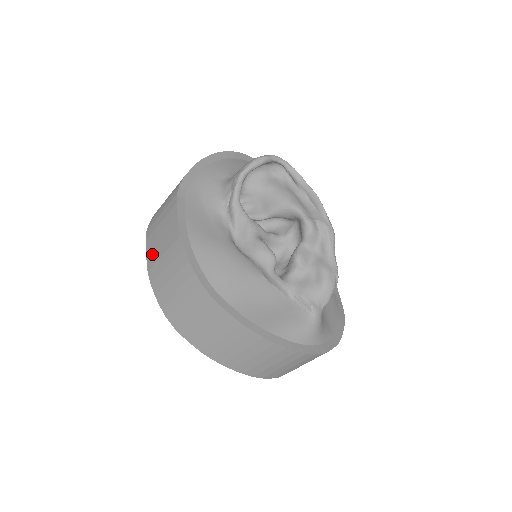
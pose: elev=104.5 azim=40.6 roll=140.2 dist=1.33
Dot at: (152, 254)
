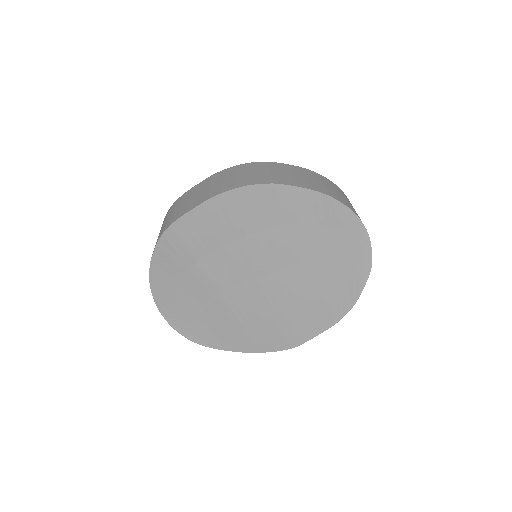
Dot at: (198, 200)
